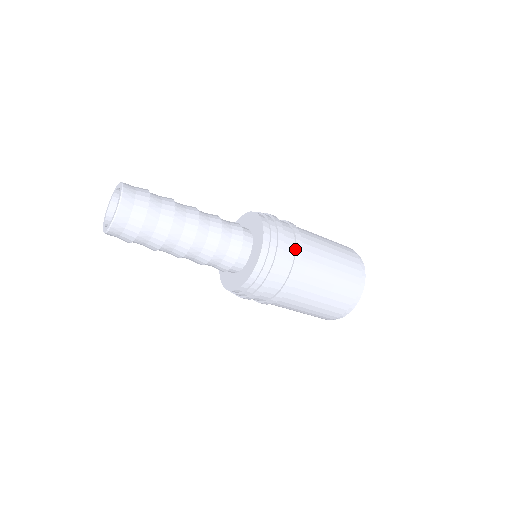
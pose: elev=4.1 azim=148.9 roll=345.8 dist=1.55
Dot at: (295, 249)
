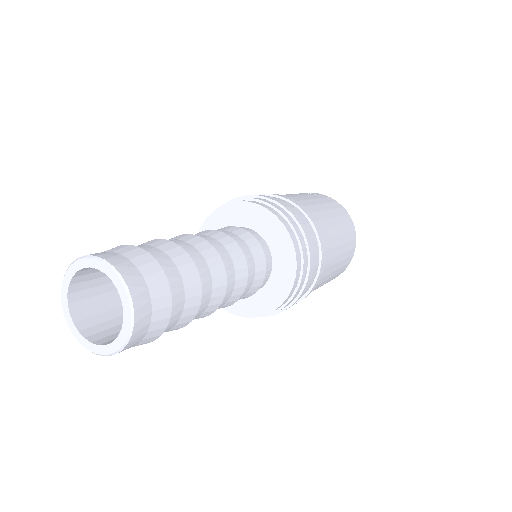
Dot at: (320, 257)
